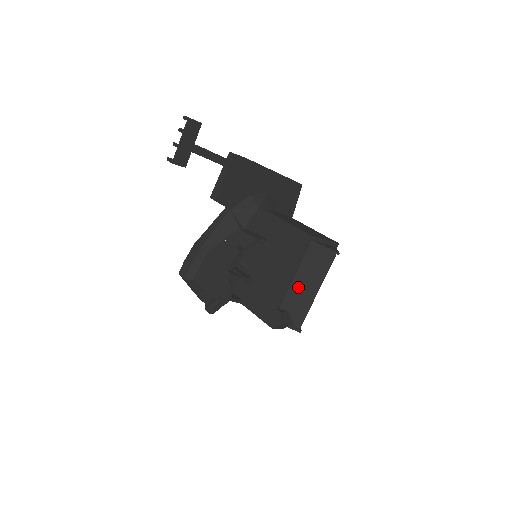
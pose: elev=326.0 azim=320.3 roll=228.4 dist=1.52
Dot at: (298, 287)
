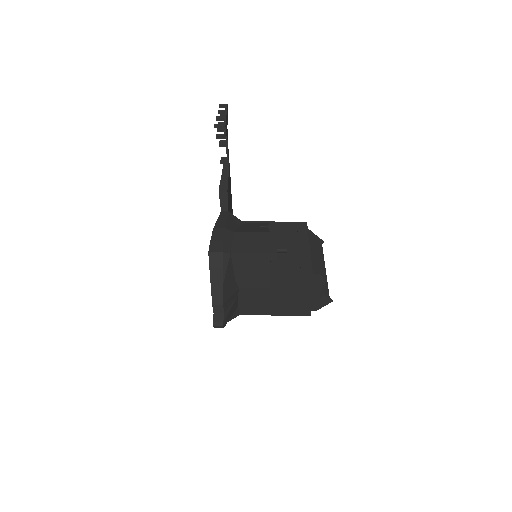
Dot at: (314, 262)
